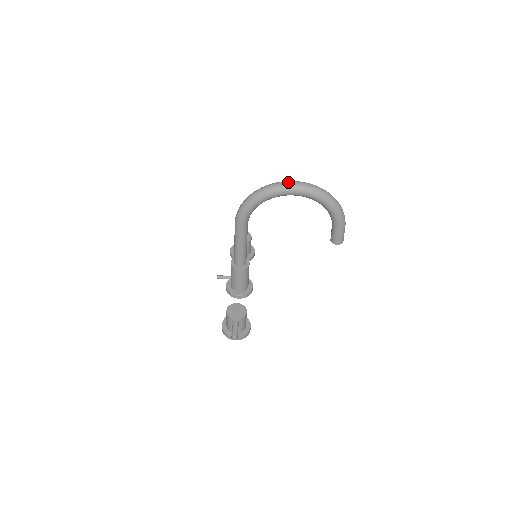
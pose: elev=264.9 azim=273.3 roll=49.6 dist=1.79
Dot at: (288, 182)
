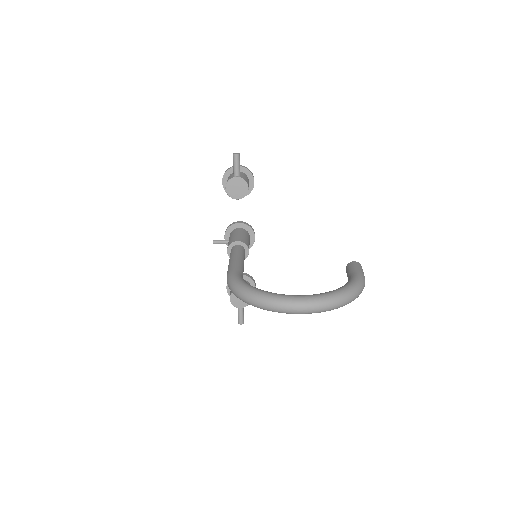
Dot at: (291, 309)
